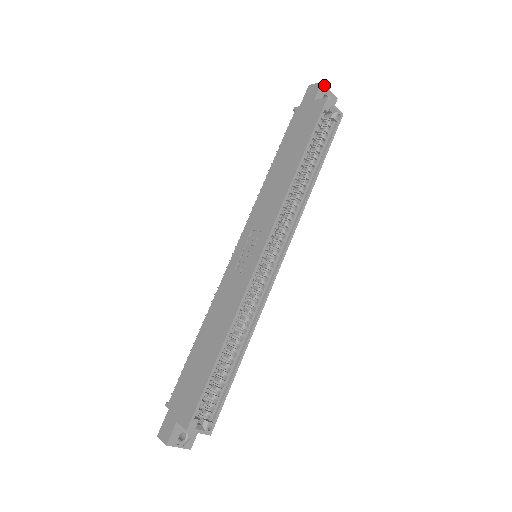
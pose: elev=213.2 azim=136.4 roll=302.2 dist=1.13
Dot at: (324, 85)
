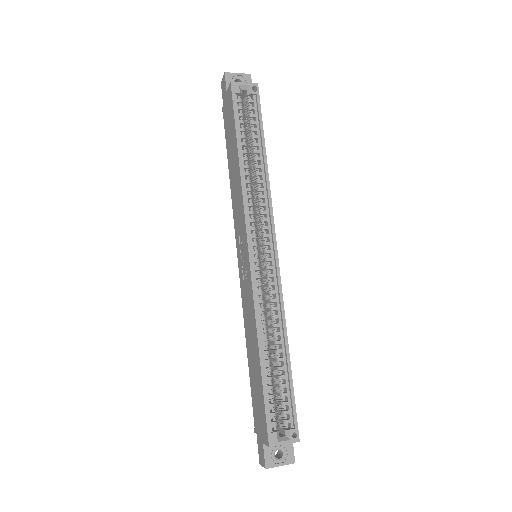
Dot at: (229, 73)
